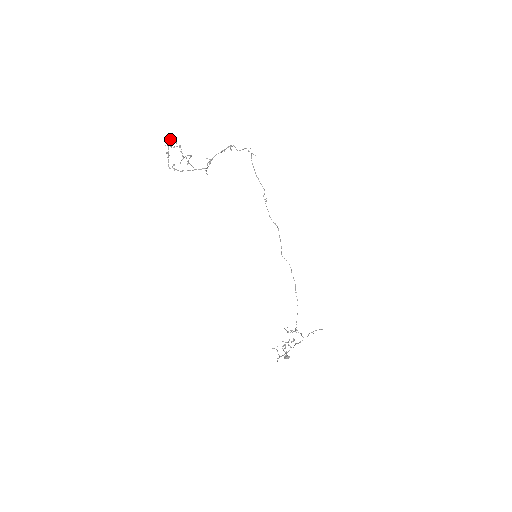
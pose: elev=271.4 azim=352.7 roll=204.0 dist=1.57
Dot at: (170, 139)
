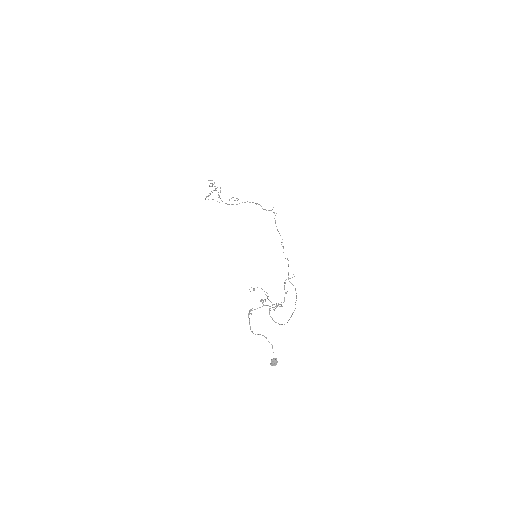
Dot at: (212, 186)
